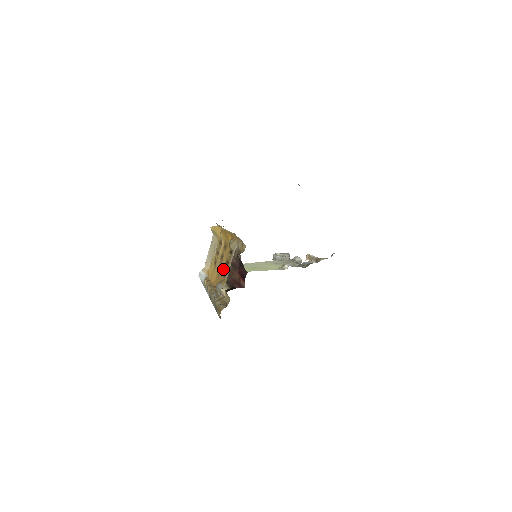
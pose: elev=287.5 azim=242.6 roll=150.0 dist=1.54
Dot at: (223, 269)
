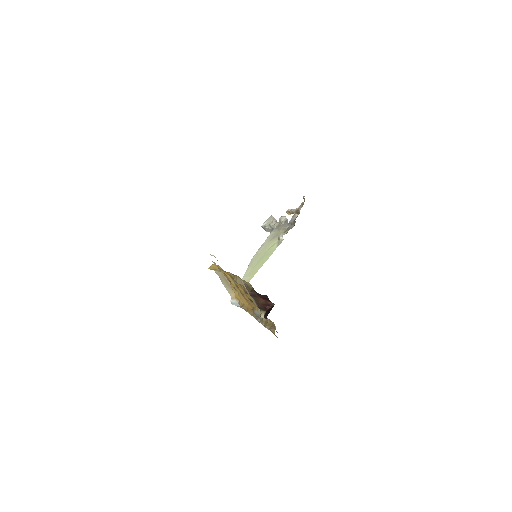
Dot at: (247, 297)
